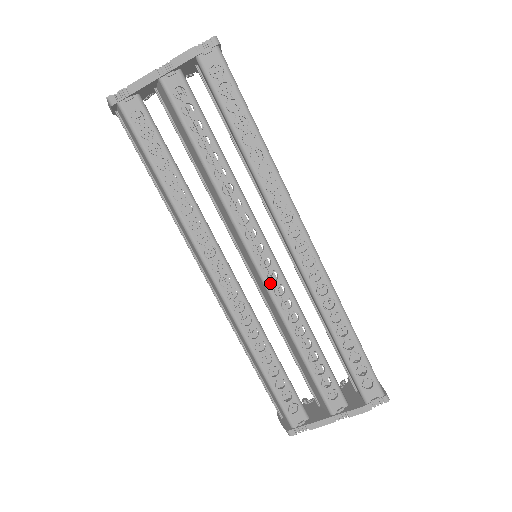
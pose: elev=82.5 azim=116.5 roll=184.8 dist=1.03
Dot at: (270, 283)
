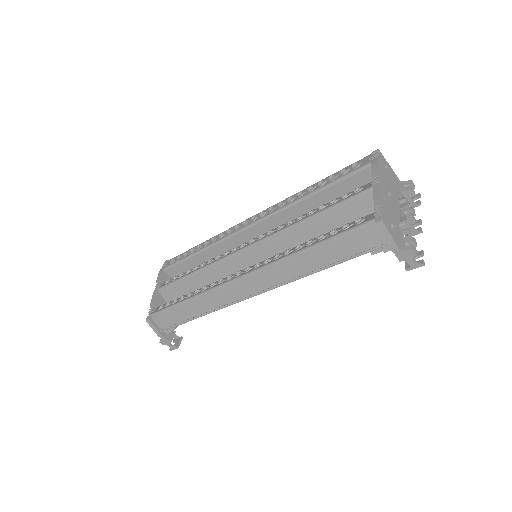
Dot at: (262, 238)
